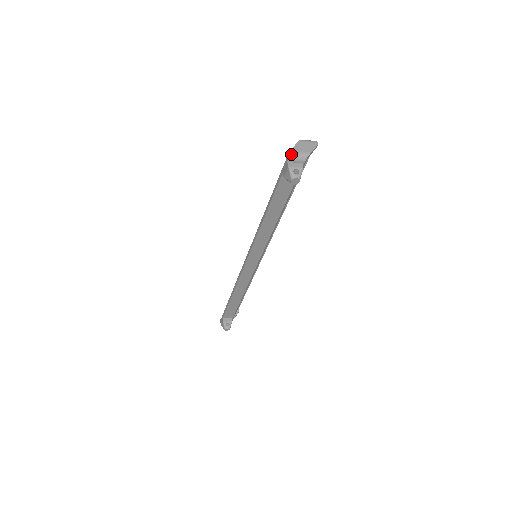
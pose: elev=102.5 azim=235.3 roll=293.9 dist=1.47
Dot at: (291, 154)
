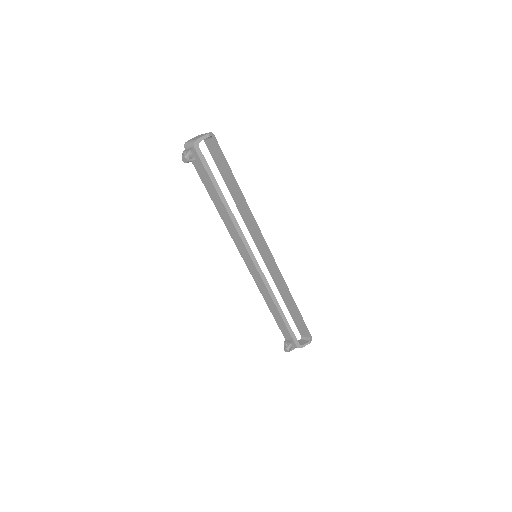
Dot at: (186, 143)
